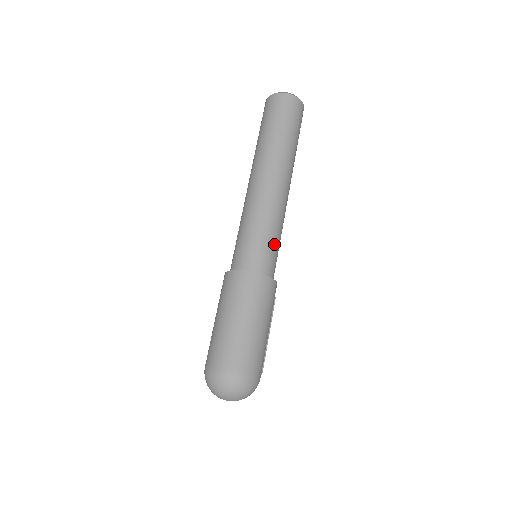
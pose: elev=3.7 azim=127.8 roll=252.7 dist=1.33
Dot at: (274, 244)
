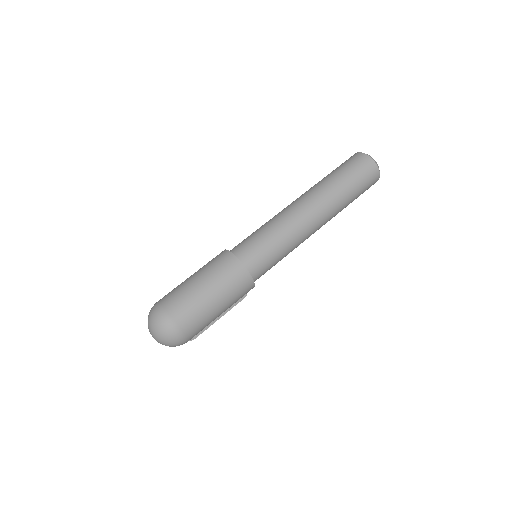
Dot at: (275, 257)
